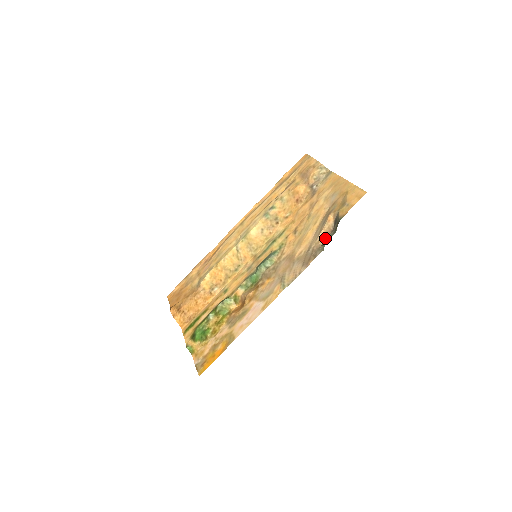
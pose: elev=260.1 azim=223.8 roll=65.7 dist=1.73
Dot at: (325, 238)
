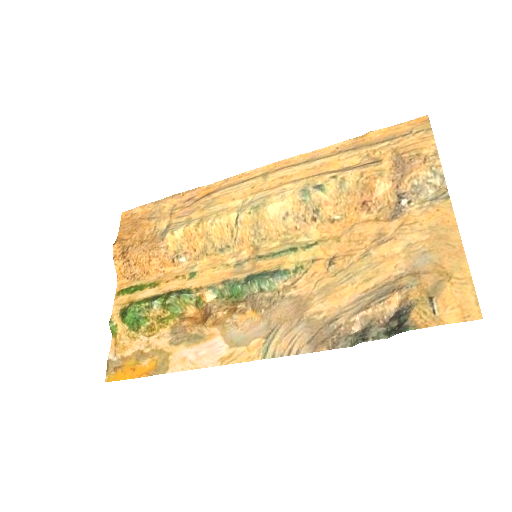
Dot at: (366, 324)
